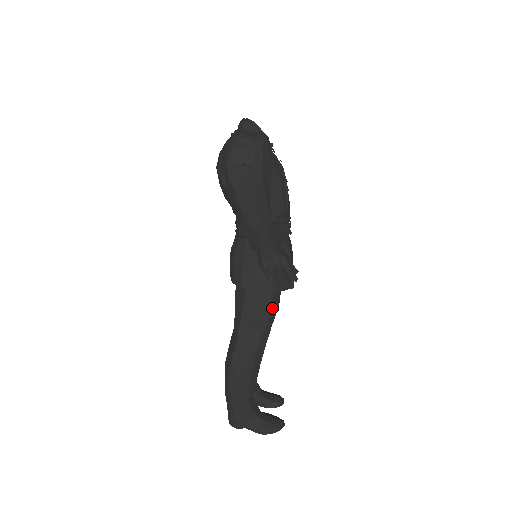
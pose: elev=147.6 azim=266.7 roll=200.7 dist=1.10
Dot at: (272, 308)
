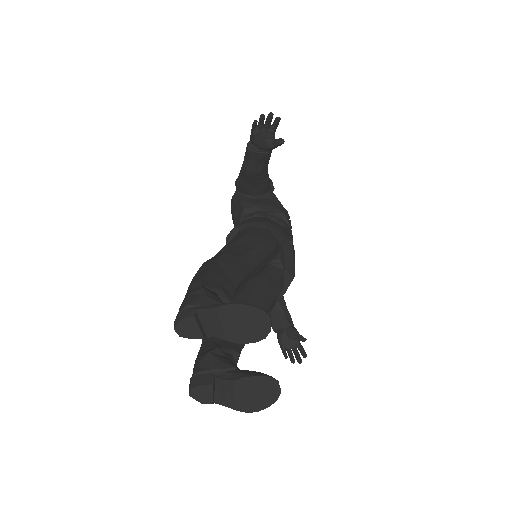
Dot at: (265, 239)
